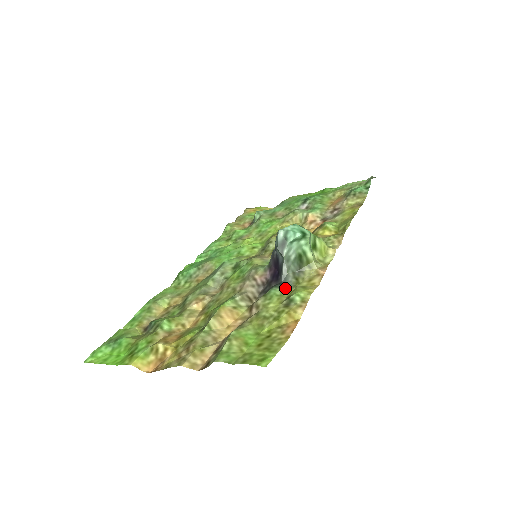
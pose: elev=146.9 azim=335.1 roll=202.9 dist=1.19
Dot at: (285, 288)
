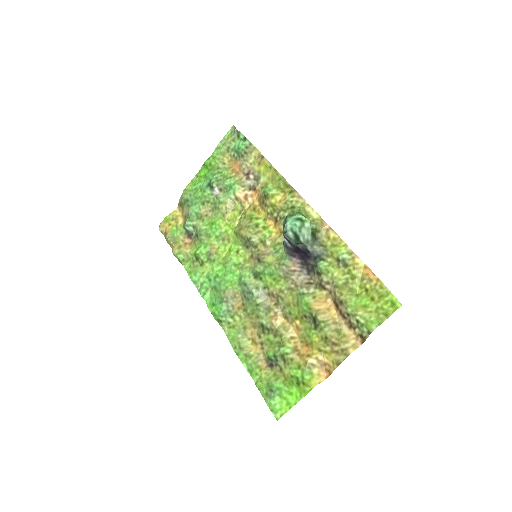
Dot at: (324, 257)
